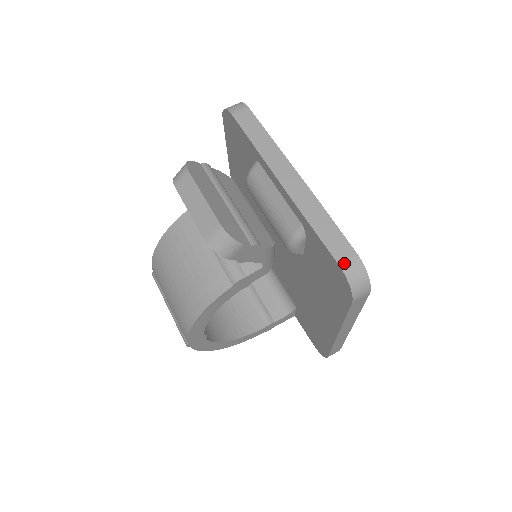
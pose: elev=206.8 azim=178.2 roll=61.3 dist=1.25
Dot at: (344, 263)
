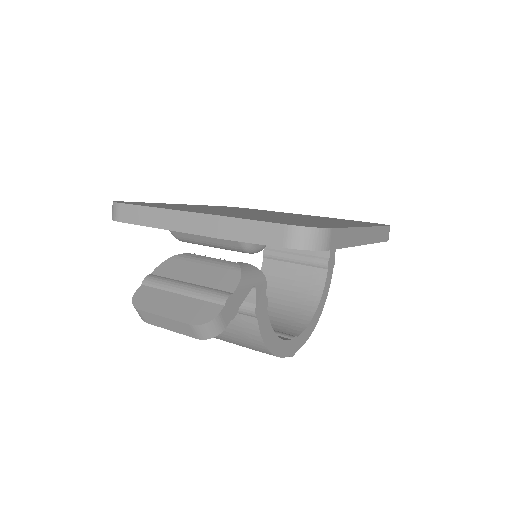
Dot at: (286, 243)
